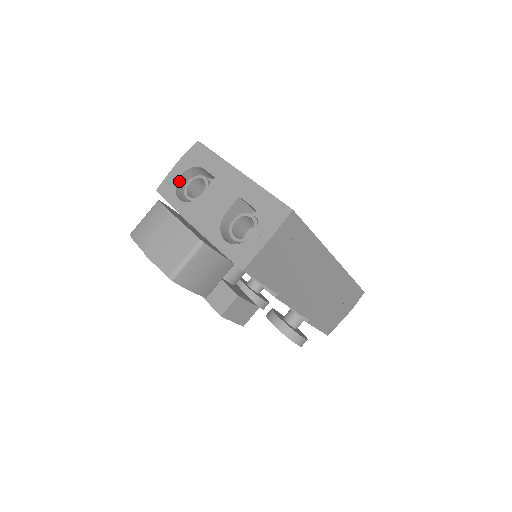
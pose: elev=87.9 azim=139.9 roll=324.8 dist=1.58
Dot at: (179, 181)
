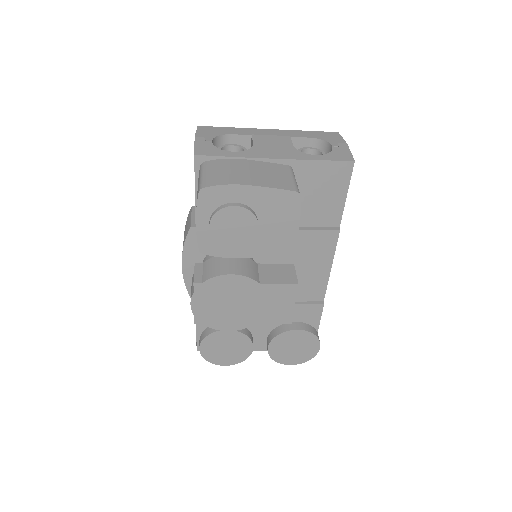
Dot at: (213, 146)
